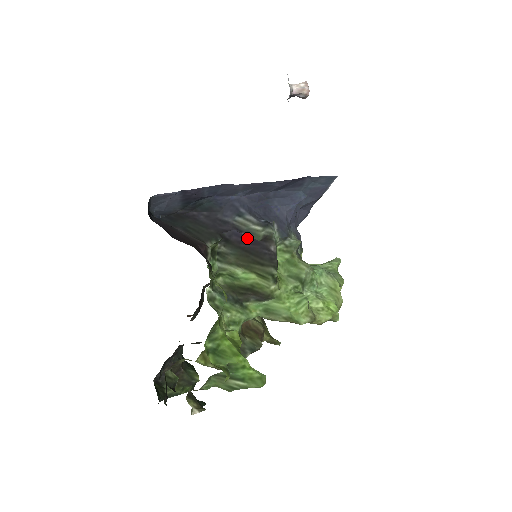
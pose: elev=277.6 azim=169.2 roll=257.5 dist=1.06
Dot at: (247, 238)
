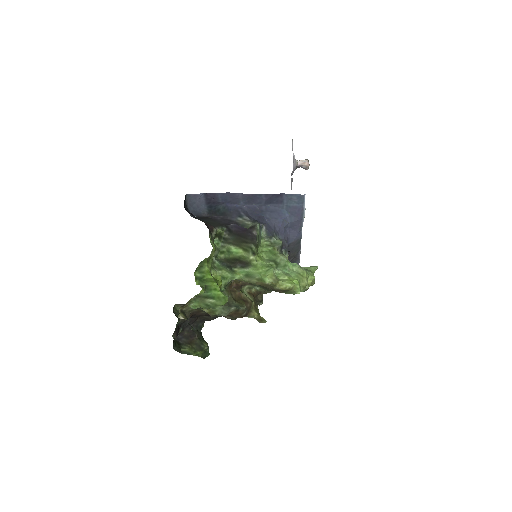
Dot at: (241, 228)
